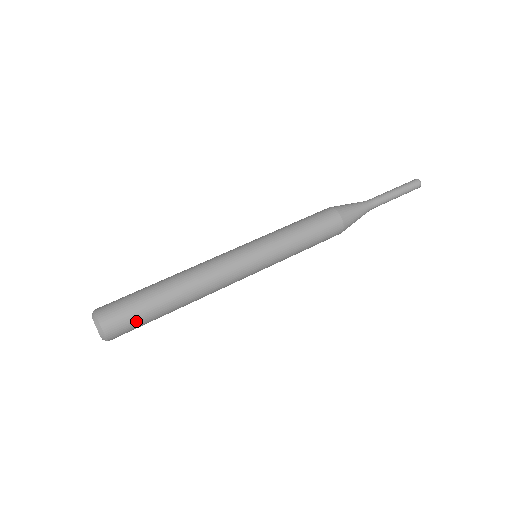
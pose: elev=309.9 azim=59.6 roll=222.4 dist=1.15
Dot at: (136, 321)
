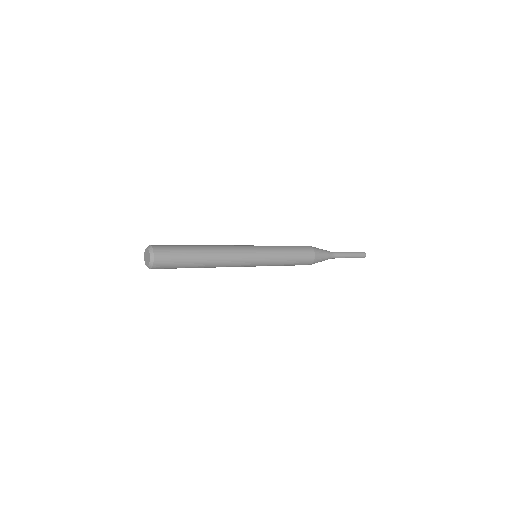
Dot at: (175, 254)
